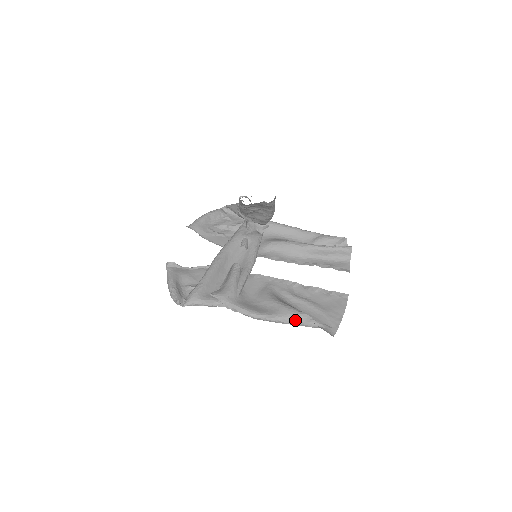
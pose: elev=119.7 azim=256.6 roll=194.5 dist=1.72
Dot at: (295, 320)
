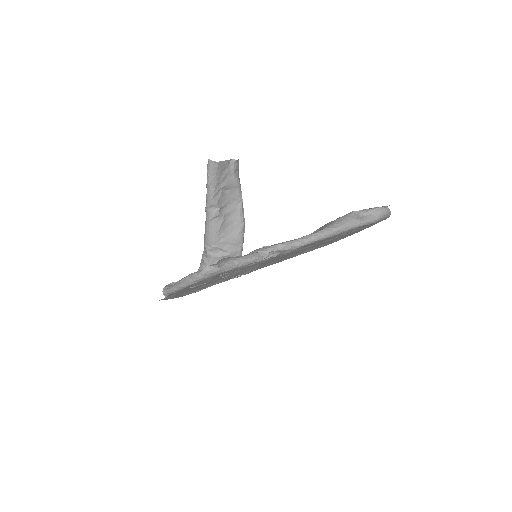
Dot at: (345, 220)
